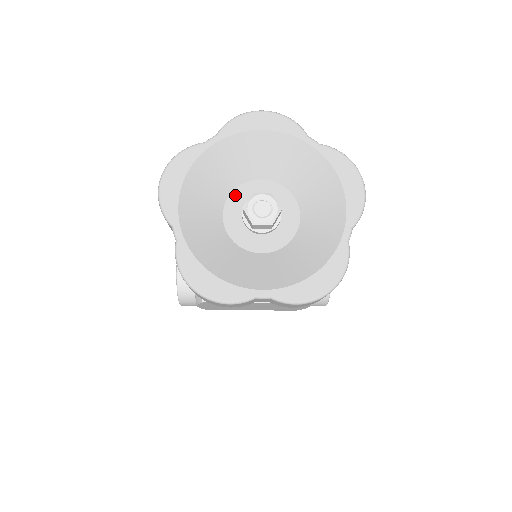
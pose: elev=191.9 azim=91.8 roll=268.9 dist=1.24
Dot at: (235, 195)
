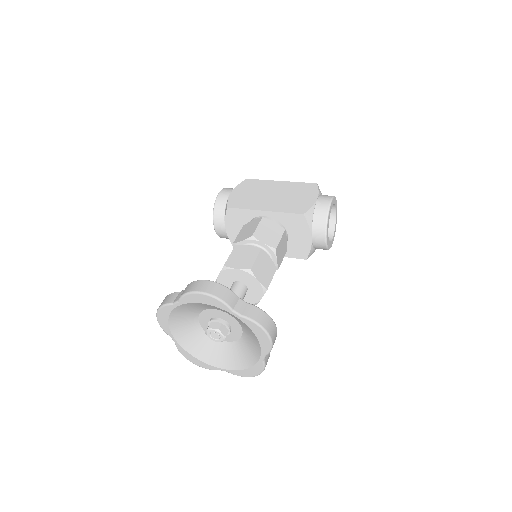
Dot at: (203, 314)
